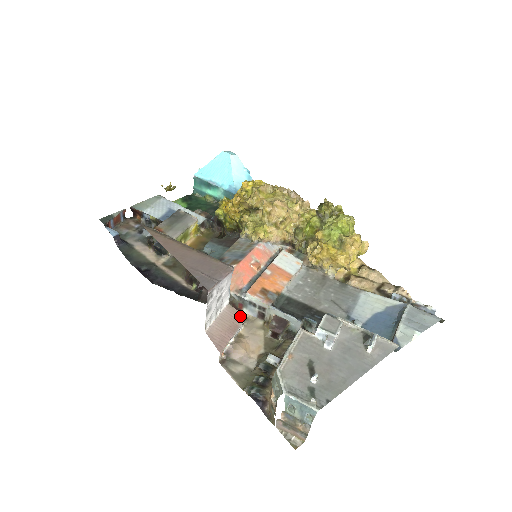
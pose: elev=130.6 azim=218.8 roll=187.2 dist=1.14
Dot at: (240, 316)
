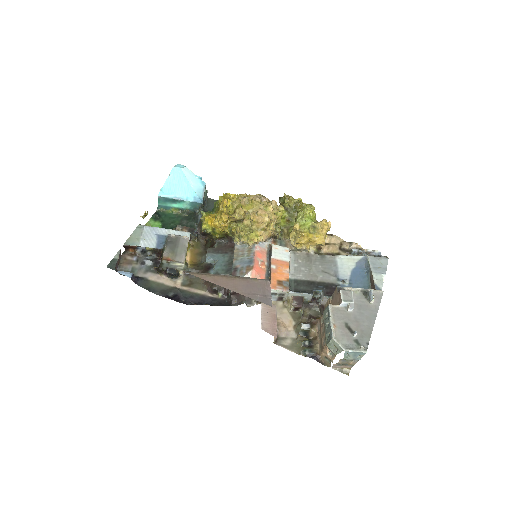
Dot at: (273, 307)
